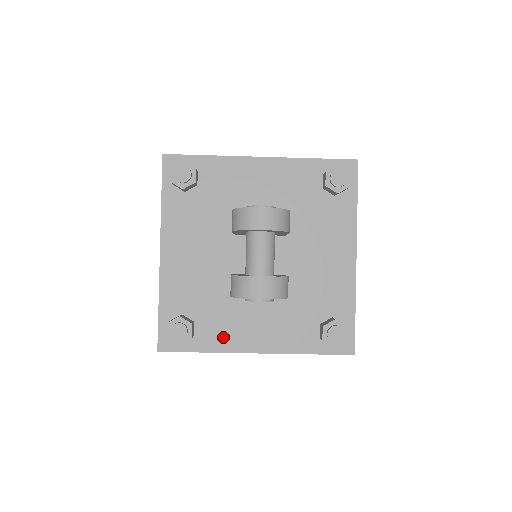
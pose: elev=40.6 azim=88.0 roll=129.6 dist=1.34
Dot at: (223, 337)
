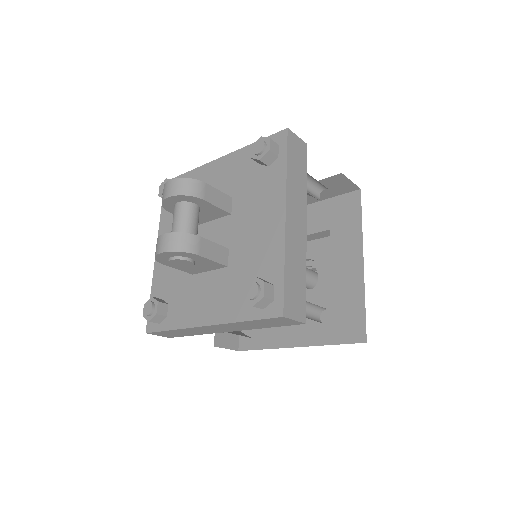
Dot at: (184, 314)
